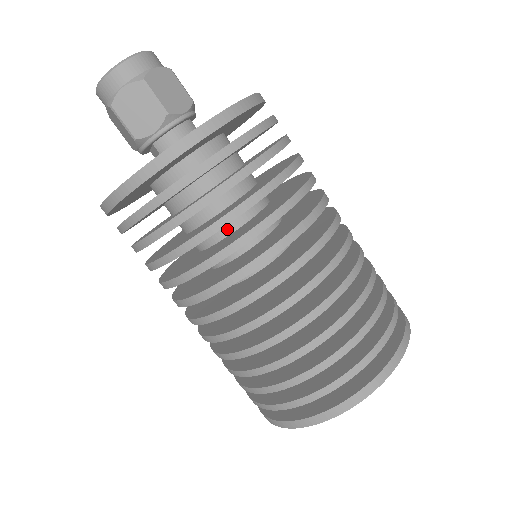
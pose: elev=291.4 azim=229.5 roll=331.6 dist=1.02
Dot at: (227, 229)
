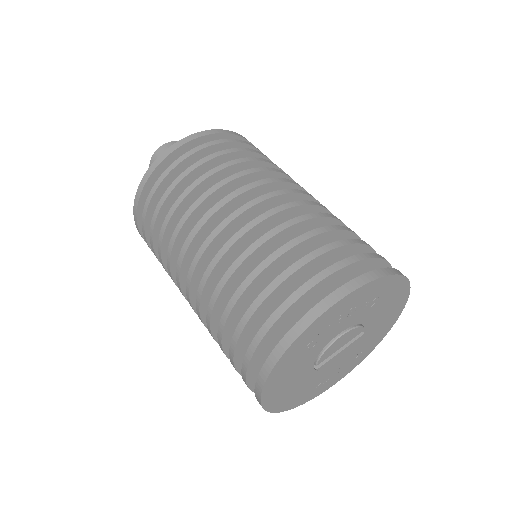
Dot at: occluded
